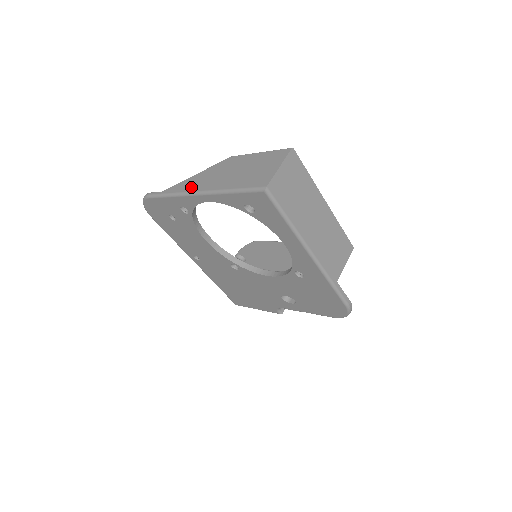
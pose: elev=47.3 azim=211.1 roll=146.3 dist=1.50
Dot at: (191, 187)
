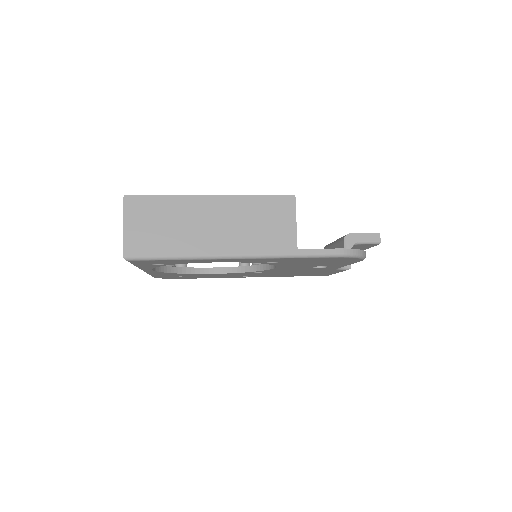
Dot at: occluded
